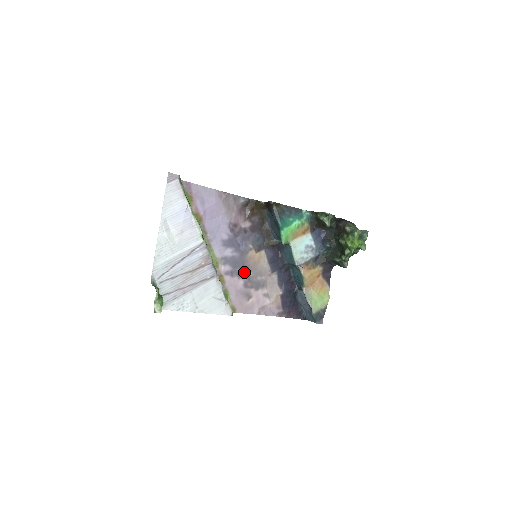
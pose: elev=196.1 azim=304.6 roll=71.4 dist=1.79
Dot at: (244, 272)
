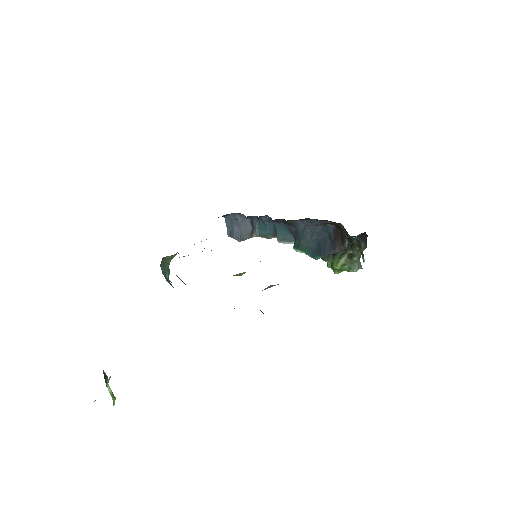
Dot at: occluded
